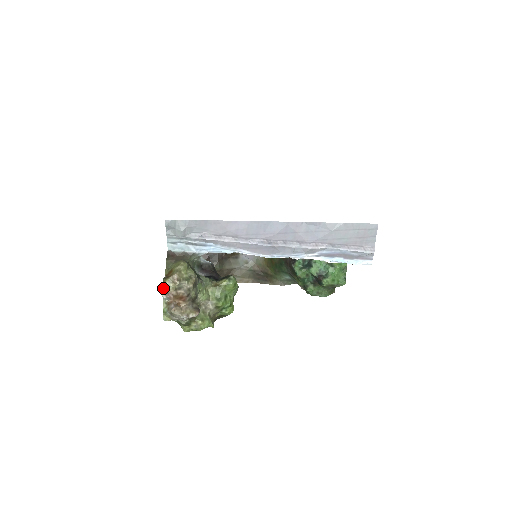
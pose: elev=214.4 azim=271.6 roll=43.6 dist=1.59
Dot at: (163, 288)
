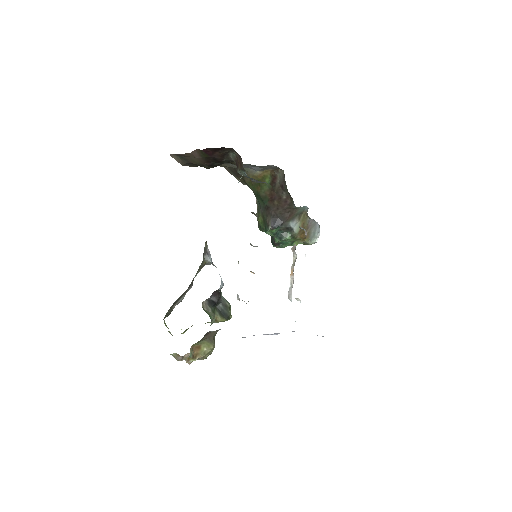
Dot at: (186, 362)
